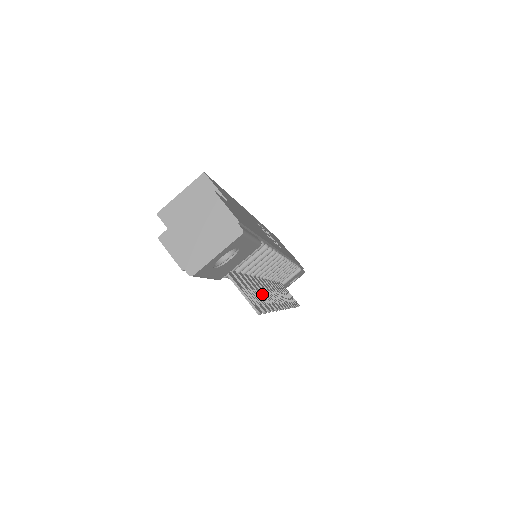
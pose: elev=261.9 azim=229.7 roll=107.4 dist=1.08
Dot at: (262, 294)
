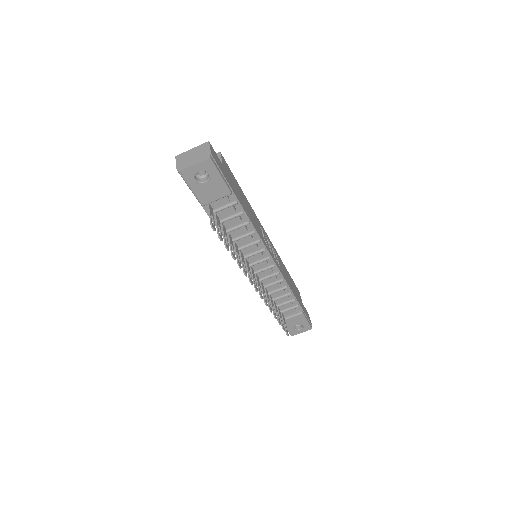
Dot at: occluded
